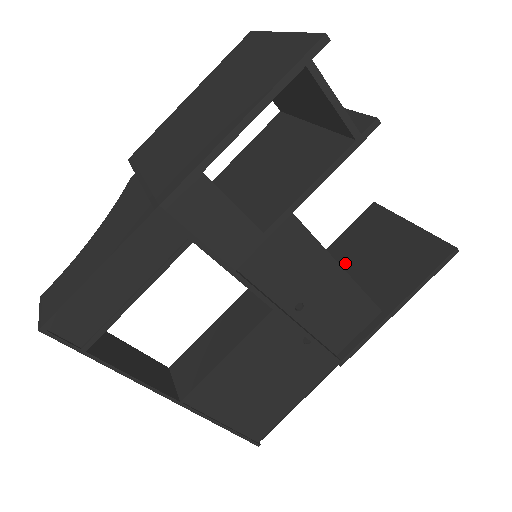
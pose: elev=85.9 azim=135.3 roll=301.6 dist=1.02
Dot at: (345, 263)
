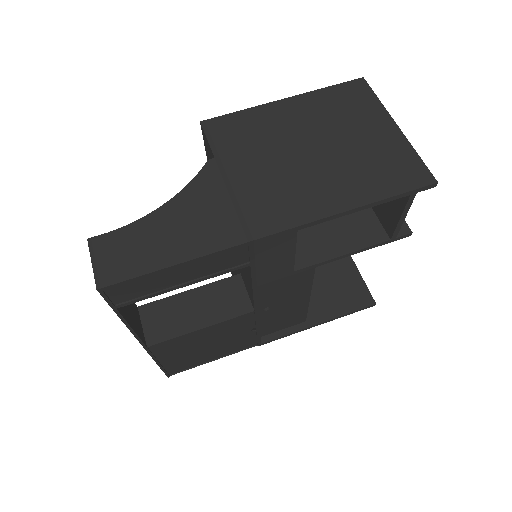
Dot at: occluded
